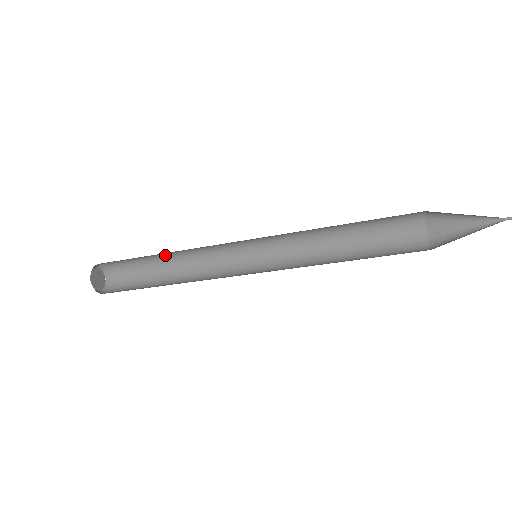
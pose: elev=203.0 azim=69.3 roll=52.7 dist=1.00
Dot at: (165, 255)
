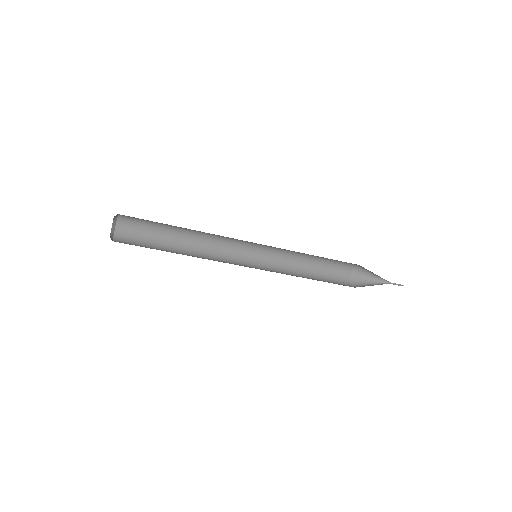
Dot at: occluded
